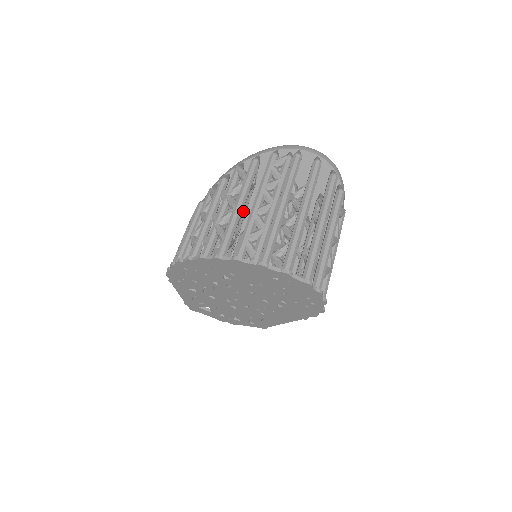
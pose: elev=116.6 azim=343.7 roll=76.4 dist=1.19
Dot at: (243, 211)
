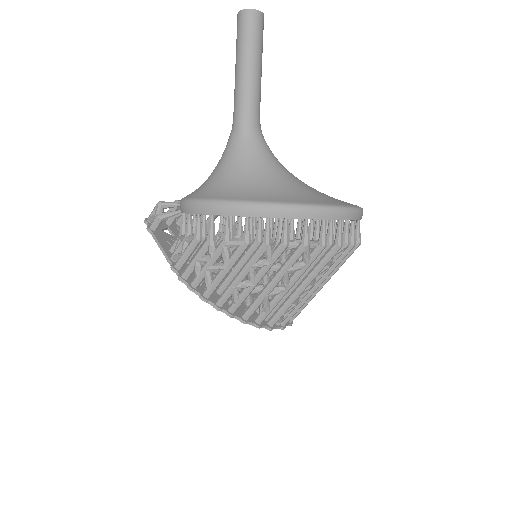
Dot at: occluded
